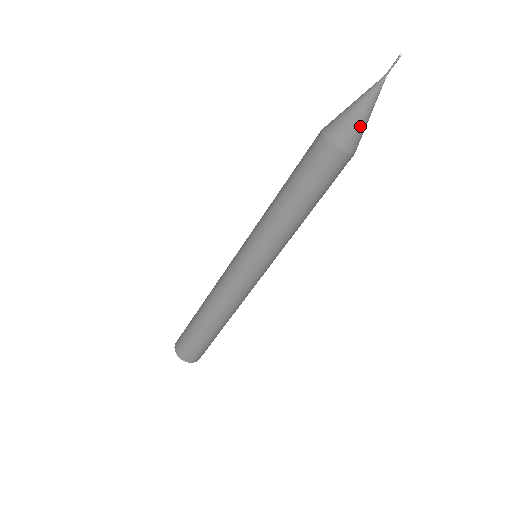
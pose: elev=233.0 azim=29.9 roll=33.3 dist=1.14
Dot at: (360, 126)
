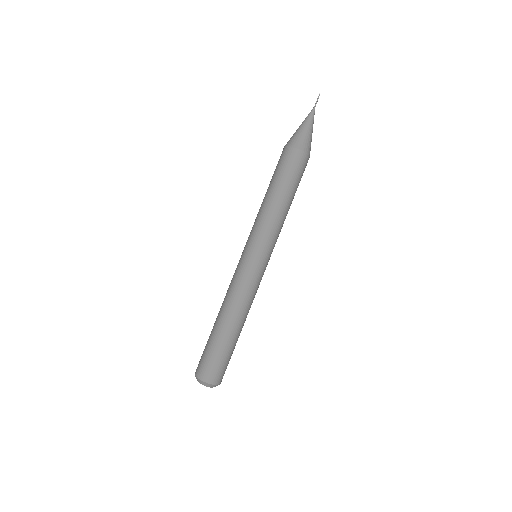
Dot at: (307, 135)
